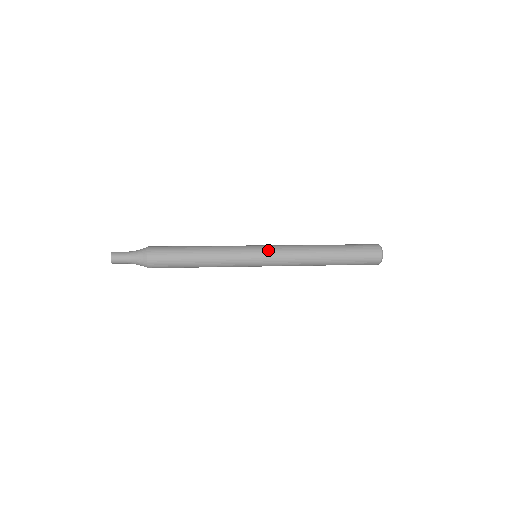
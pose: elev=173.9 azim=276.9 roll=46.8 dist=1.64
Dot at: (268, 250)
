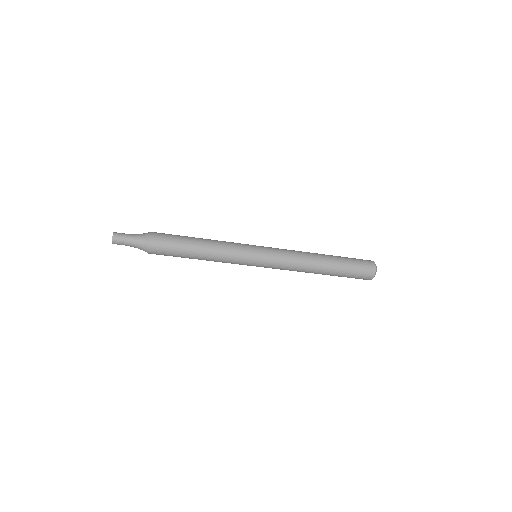
Dot at: (269, 256)
